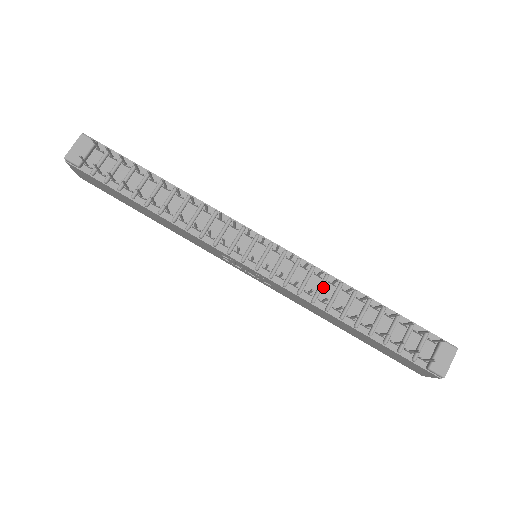
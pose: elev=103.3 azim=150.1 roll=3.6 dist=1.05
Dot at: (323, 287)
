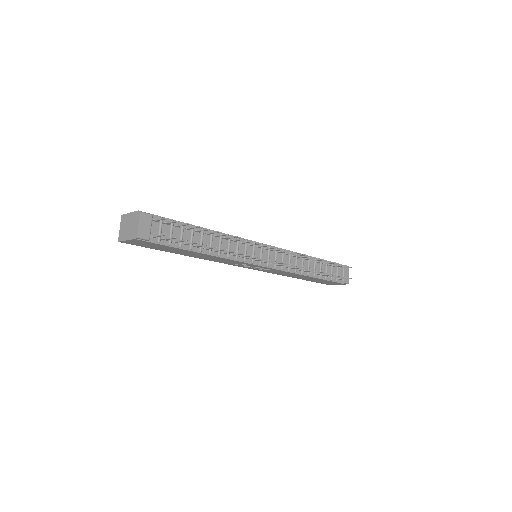
Dot at: (296, 261)
